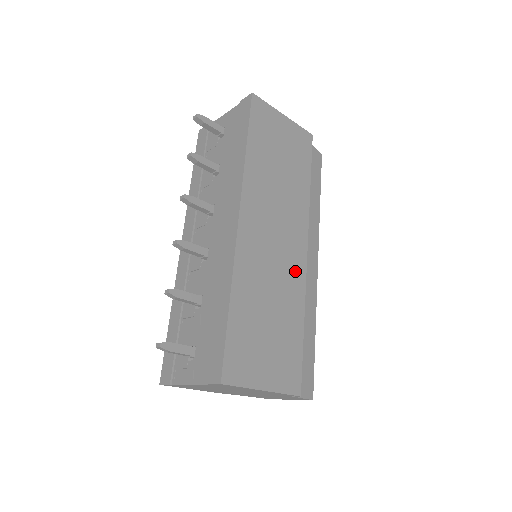
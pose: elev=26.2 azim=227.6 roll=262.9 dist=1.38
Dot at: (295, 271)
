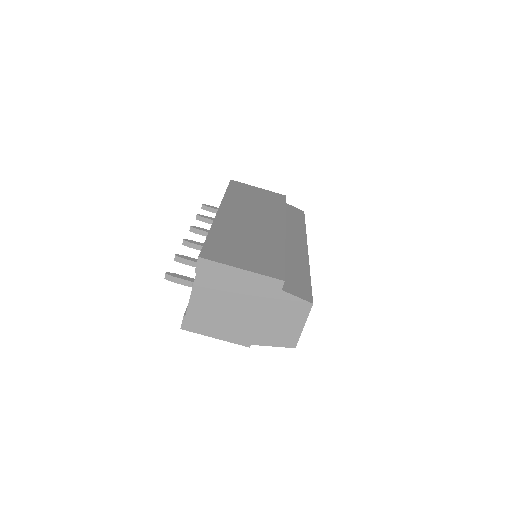
Dot at: (273, 233)
